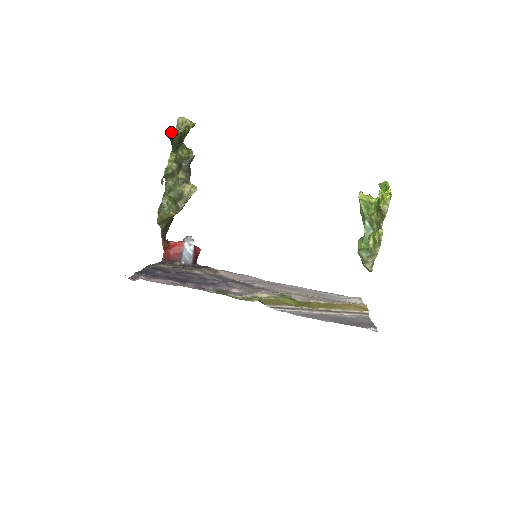
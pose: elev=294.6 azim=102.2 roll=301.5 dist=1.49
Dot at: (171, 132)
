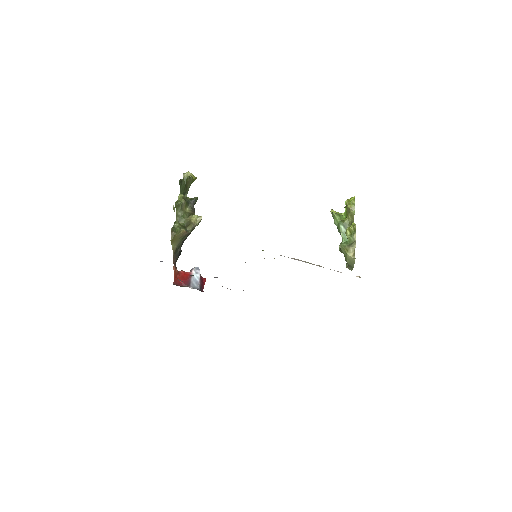
Dot at: occluded
